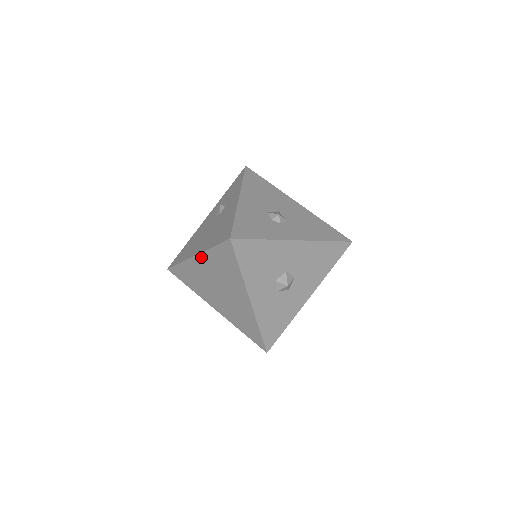
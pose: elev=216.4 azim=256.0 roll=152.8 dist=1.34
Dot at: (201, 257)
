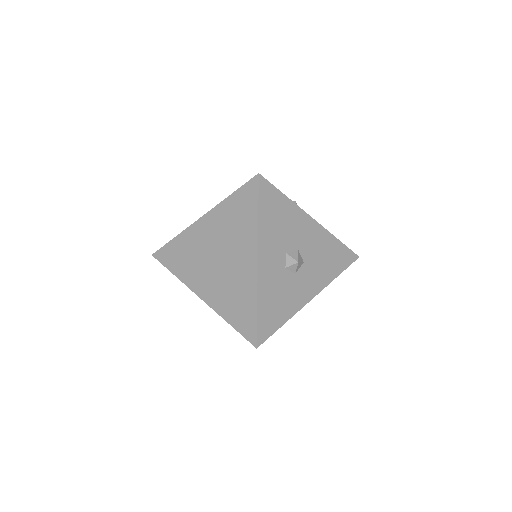
Dot at: (209, 216)
